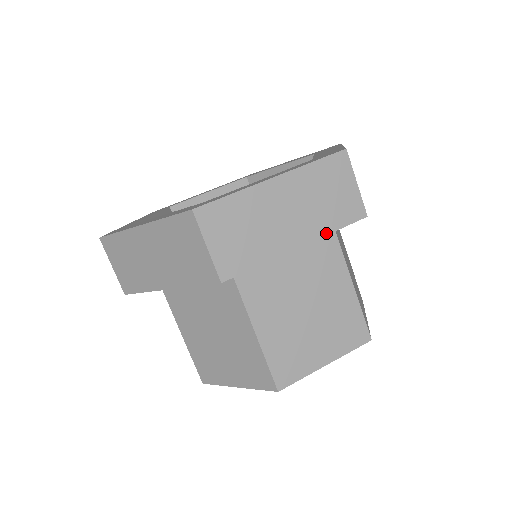
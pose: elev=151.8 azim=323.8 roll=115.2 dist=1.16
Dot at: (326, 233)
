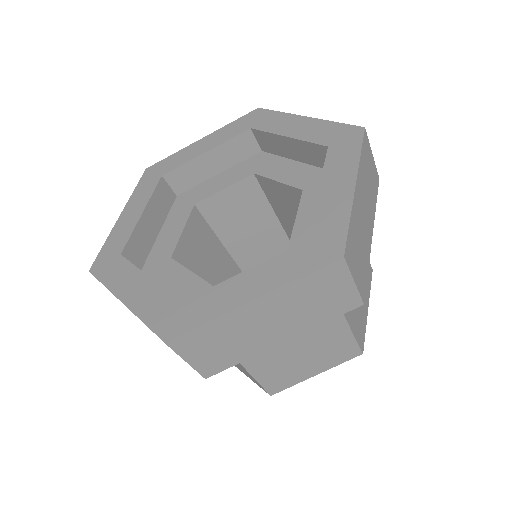
Dot at: (314, 326)
